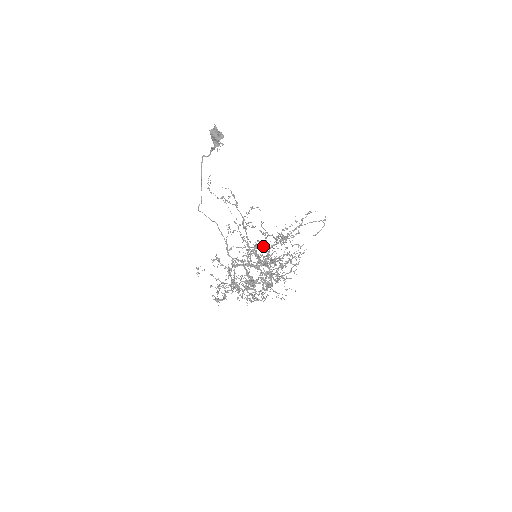
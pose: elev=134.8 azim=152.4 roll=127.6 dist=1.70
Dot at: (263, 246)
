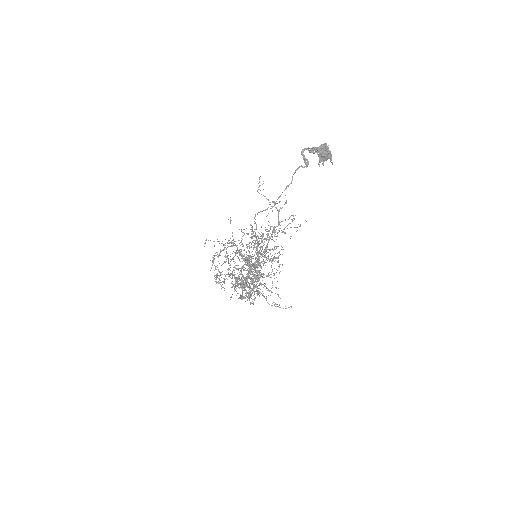
Dot at: (260, 246)
